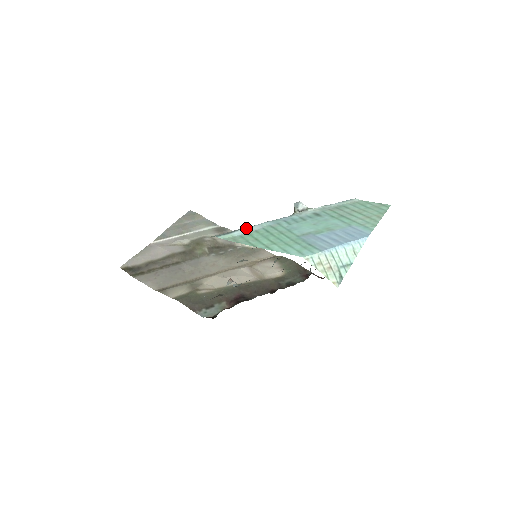
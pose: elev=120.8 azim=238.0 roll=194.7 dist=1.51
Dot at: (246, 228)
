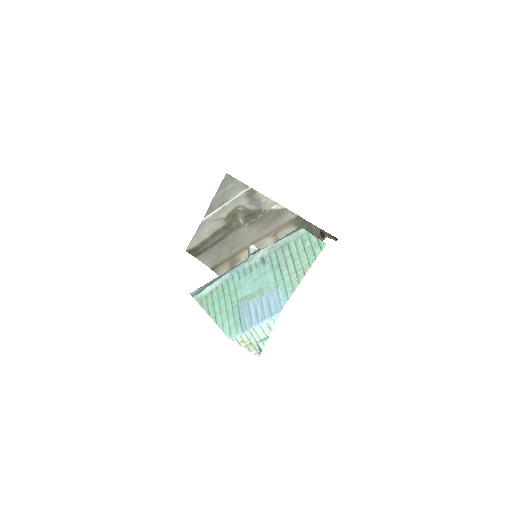
Dot at: (211, 285)
